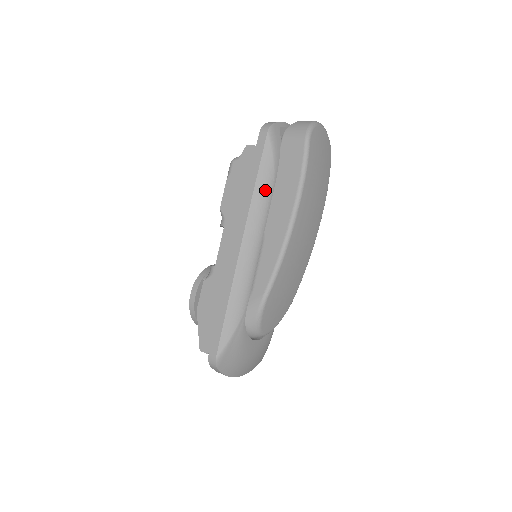
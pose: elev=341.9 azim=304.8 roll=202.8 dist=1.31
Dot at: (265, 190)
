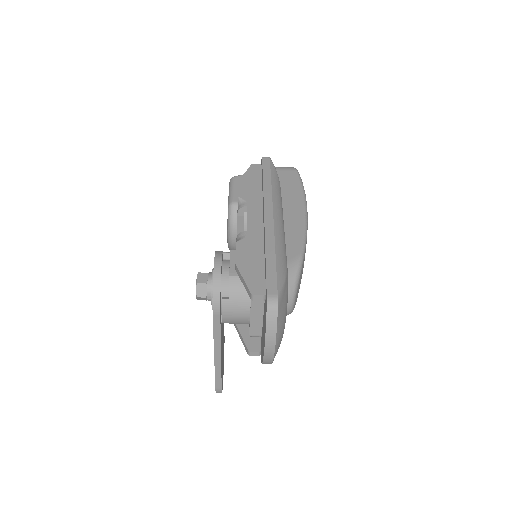
Dot at: (278, 188)
